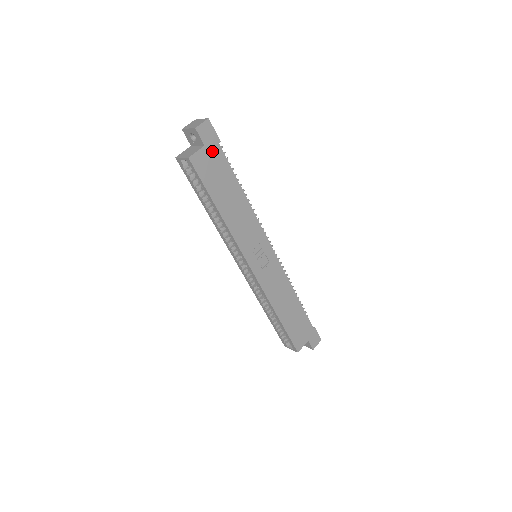
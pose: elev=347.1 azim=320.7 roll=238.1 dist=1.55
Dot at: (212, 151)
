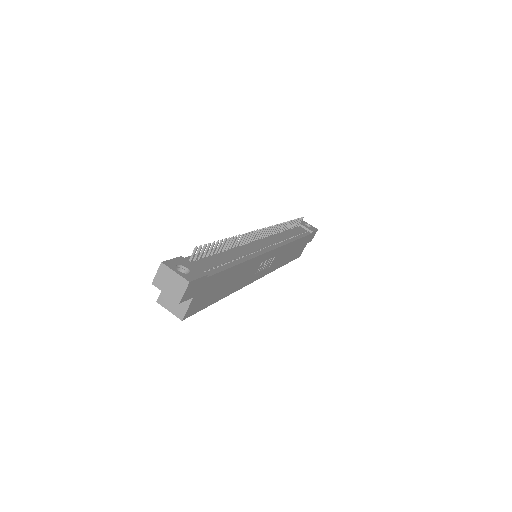
Dot at: (202, 289)
